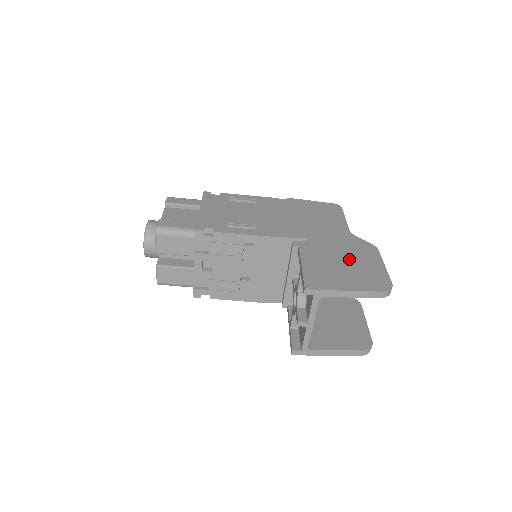
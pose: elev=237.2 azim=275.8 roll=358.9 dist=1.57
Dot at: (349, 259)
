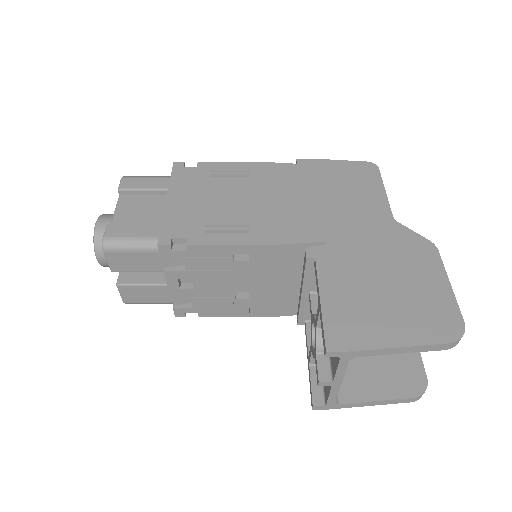
Dot at: (394, 276)
